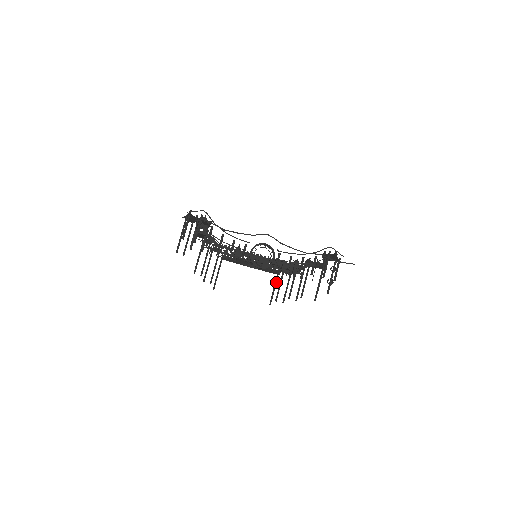
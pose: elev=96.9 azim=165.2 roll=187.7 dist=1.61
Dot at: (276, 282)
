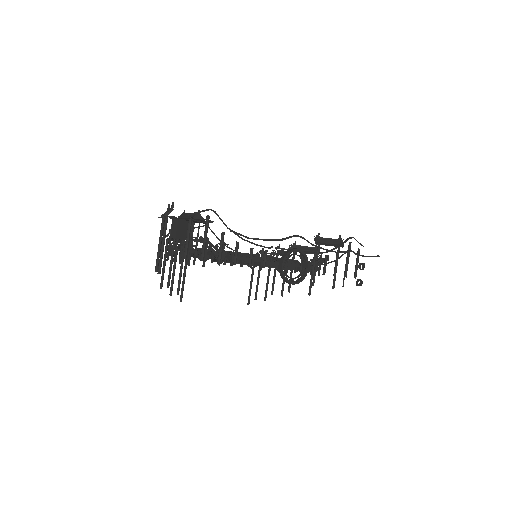
Dot at: occluded
